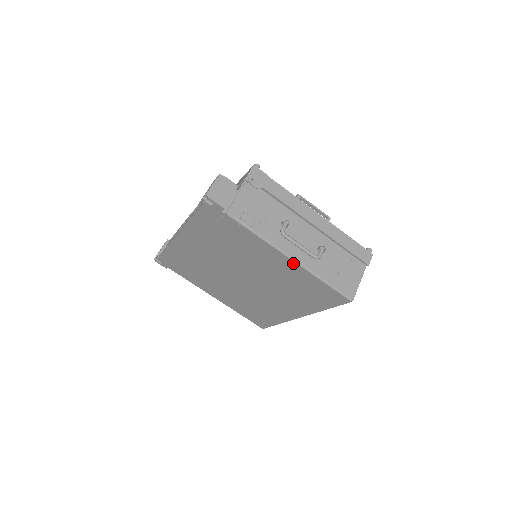
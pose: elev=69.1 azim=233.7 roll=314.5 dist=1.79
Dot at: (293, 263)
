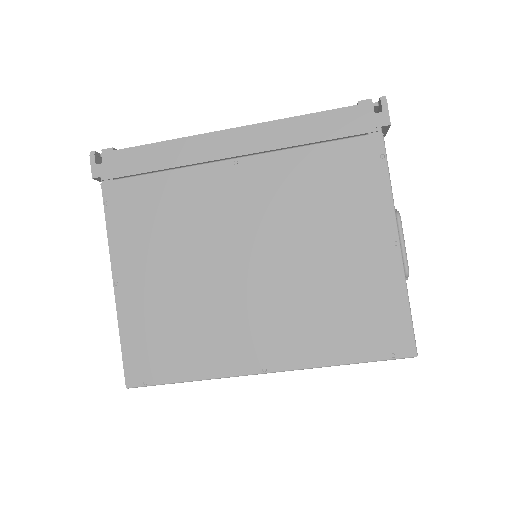
Dot at: (395, 250)
